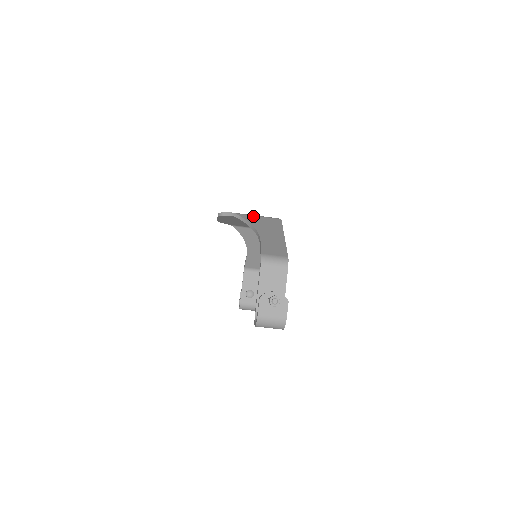
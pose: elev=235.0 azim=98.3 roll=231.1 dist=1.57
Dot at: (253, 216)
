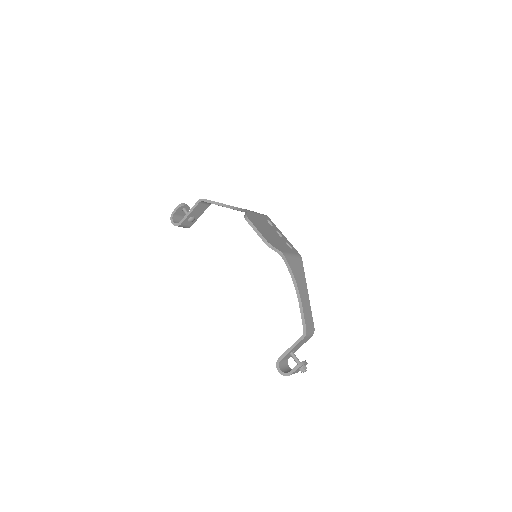
Dot at: (292, 258)
